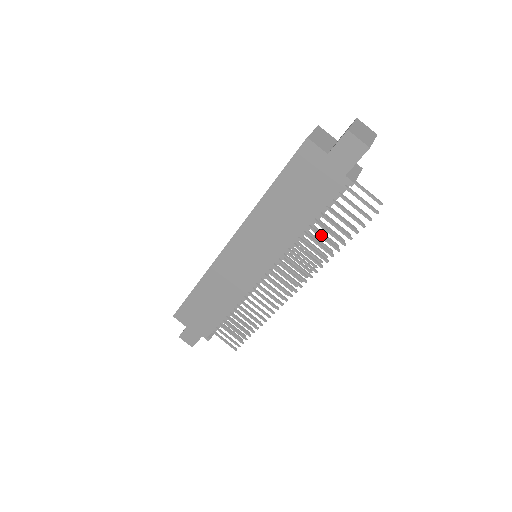
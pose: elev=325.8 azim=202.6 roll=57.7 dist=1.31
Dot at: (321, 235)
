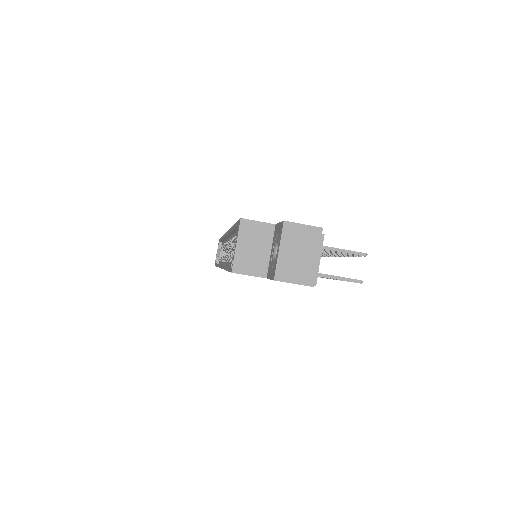
Dot at: occluded
